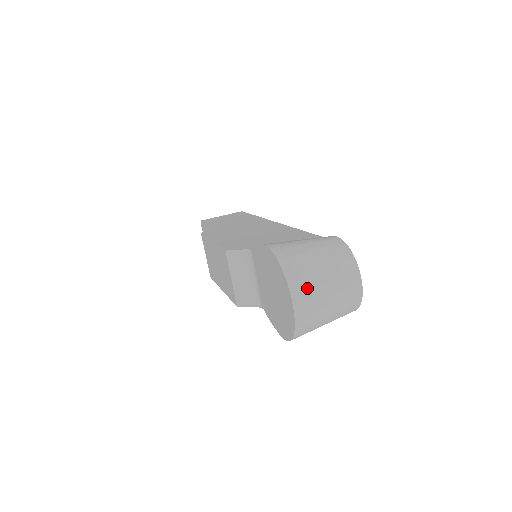
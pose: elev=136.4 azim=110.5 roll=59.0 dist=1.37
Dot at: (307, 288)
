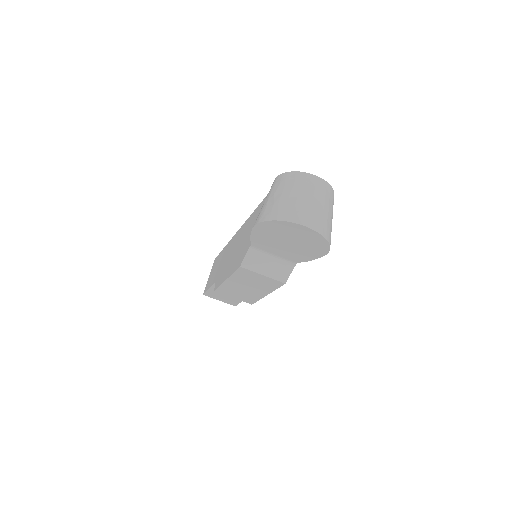
Dot at: (299, 211)
